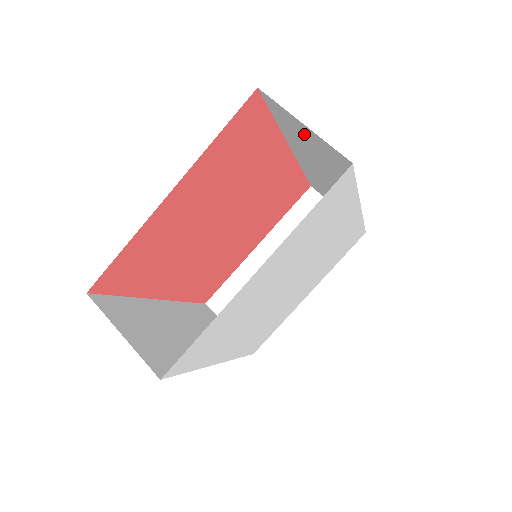
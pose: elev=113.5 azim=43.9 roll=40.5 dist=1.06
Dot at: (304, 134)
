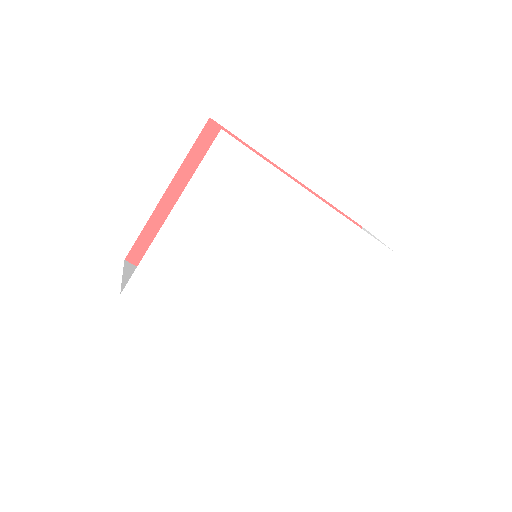
Dot at: occluded
